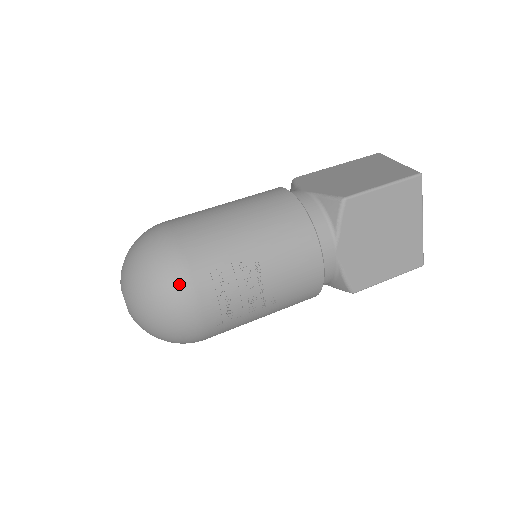
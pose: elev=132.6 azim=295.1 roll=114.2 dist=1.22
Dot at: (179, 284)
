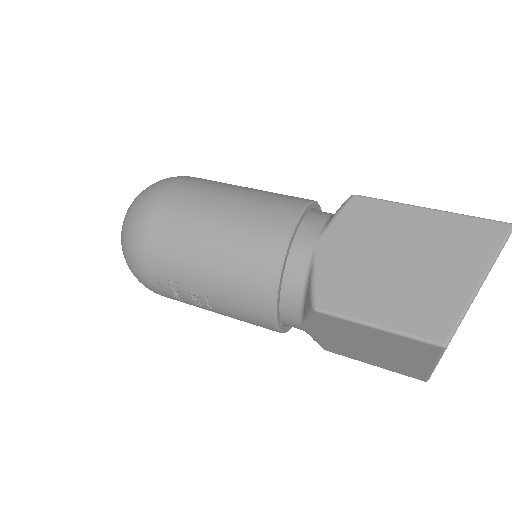
Dot at: (139, 271)
